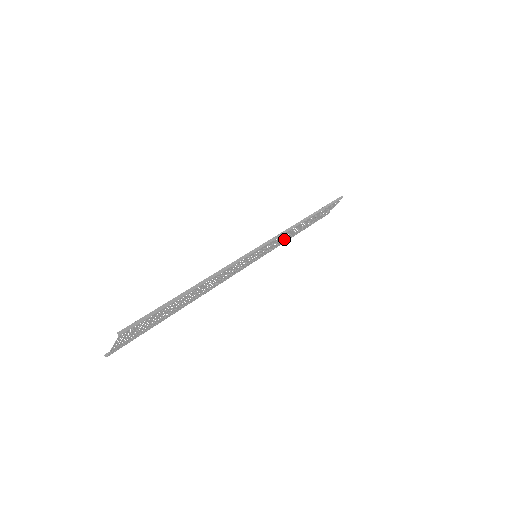
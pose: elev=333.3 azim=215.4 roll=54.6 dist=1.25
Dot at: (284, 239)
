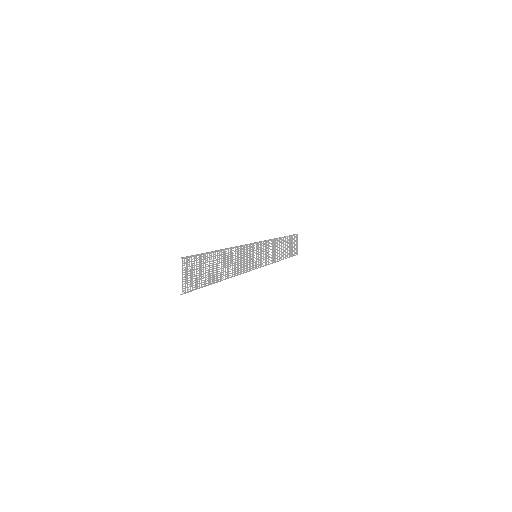
Dot at: (272, 255)
